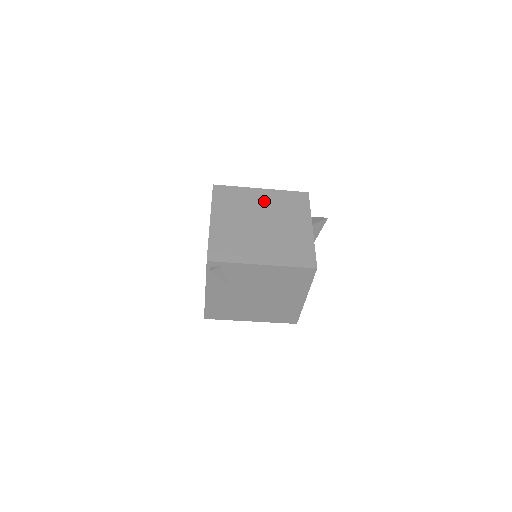
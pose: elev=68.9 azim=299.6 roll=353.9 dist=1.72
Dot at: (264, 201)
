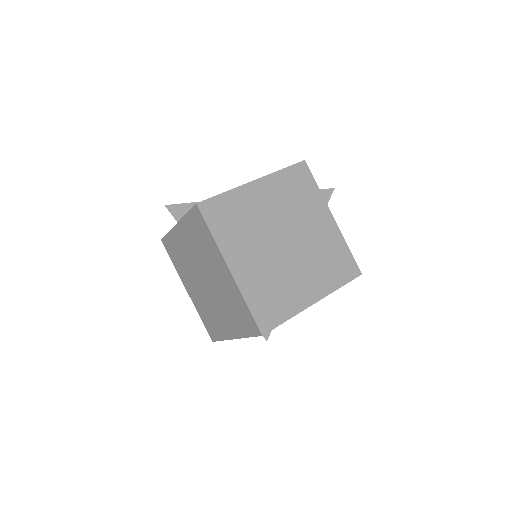
Dot at: (269, 202)
